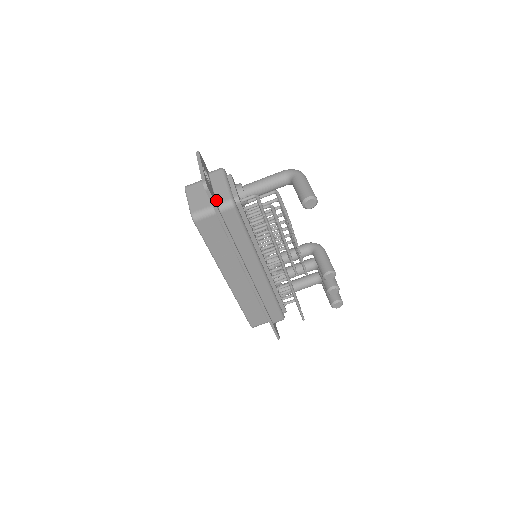
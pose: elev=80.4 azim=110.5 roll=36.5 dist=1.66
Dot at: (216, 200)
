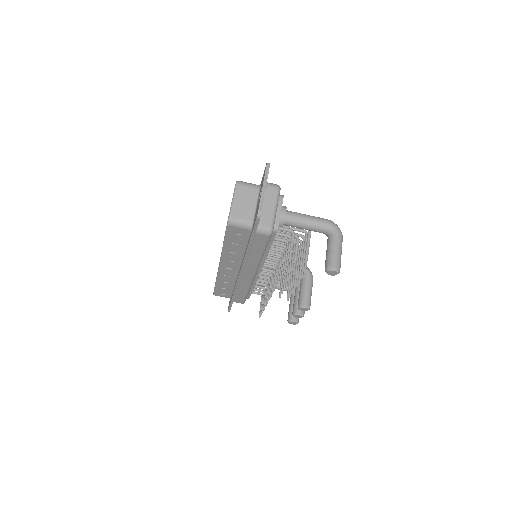
Dot at: occluded
